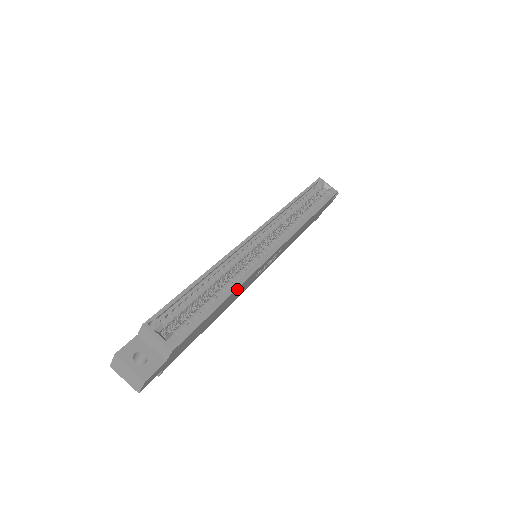
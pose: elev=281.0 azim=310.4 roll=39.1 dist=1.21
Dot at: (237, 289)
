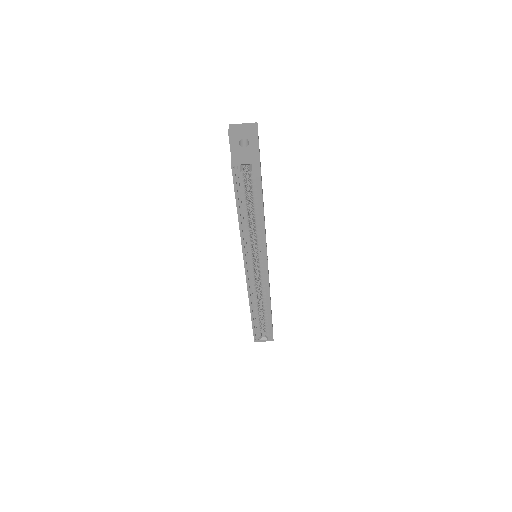
Dot at: (270, 302)
